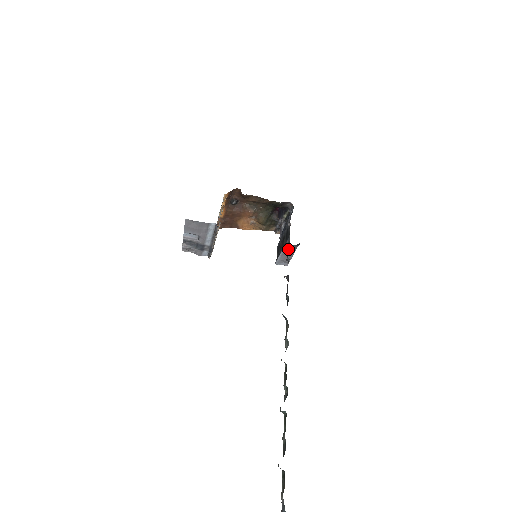
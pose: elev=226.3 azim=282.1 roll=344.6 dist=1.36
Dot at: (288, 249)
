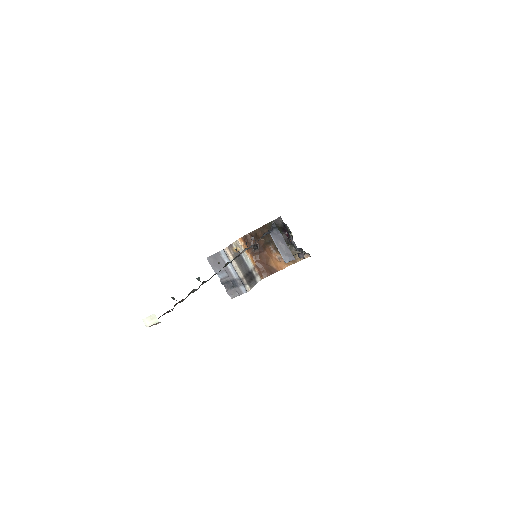
Dot at: occluded
